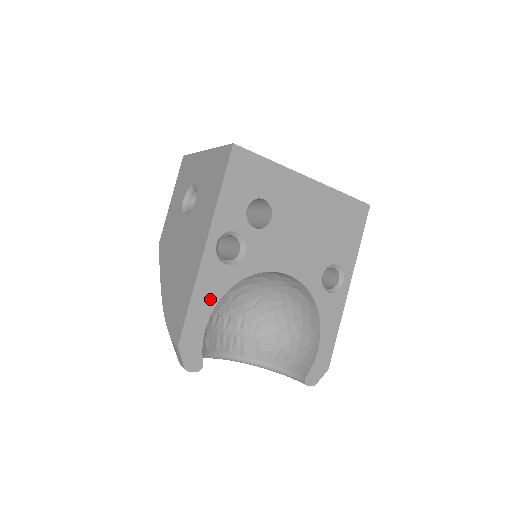
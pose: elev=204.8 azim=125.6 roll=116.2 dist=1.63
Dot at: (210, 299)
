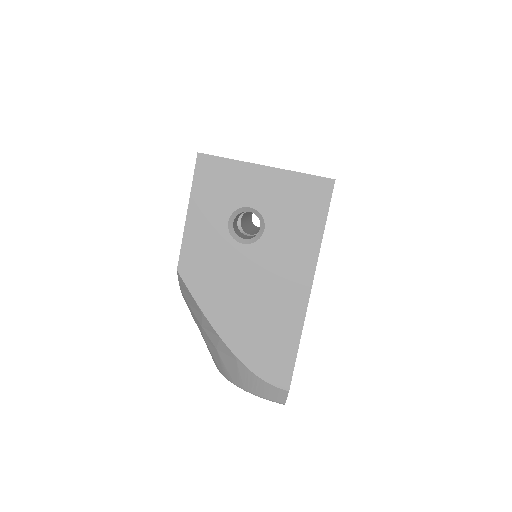
Dot at: occluded
